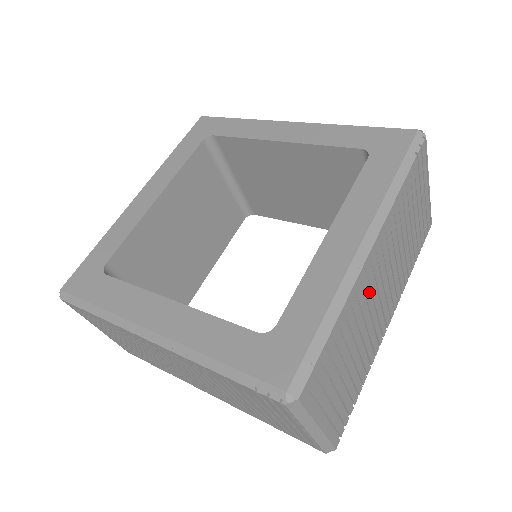
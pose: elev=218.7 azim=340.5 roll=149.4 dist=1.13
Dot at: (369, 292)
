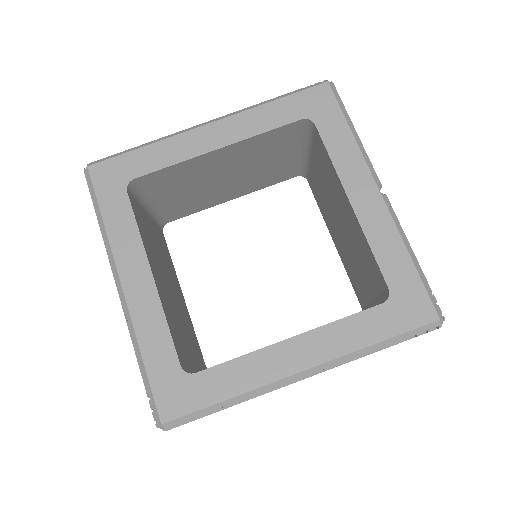
Dot at: occluded
